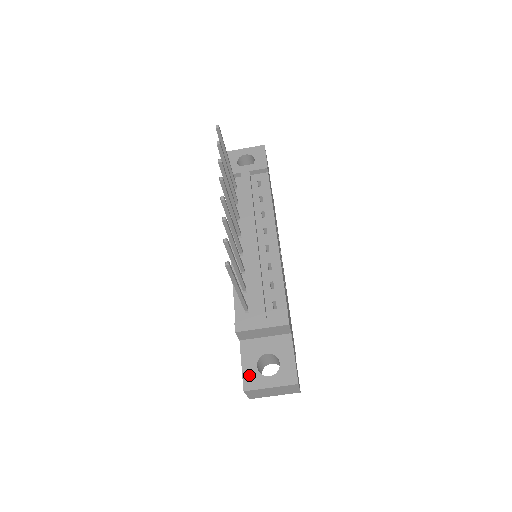
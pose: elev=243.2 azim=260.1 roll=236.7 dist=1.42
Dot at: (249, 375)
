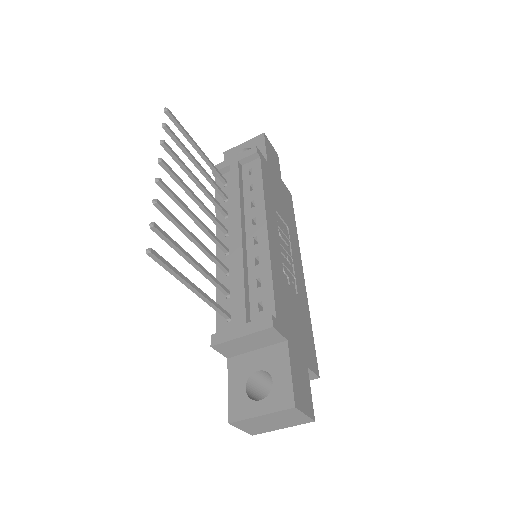
Dot at: (236, 401)
